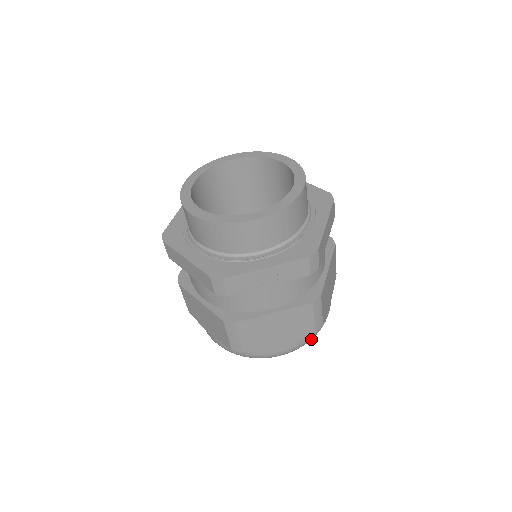
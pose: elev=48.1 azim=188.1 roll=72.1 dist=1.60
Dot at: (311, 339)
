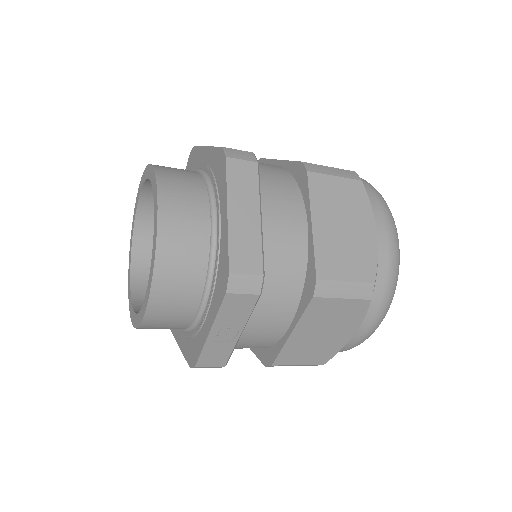
Dot at: (392, 289)
